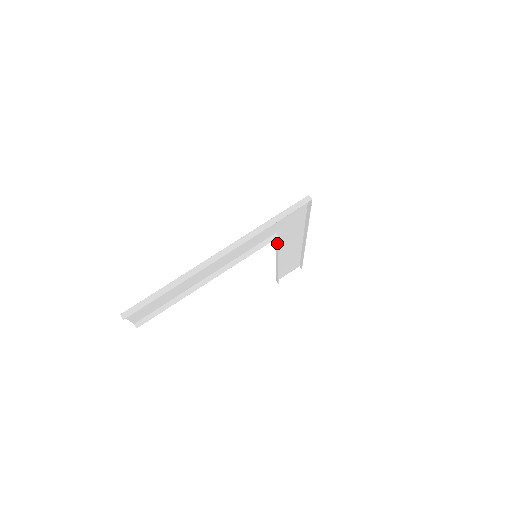
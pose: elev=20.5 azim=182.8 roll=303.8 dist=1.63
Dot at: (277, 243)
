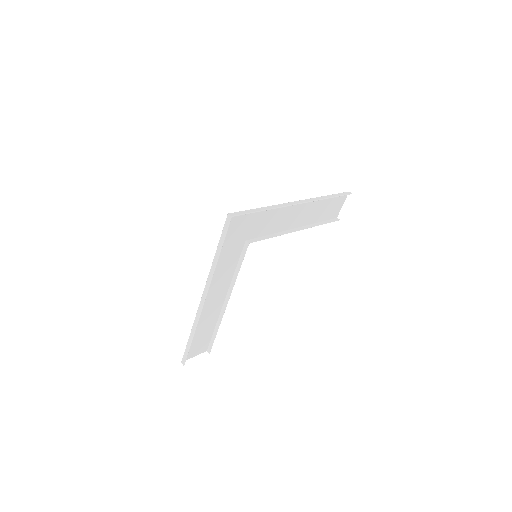
Dot at: (261, 239)
